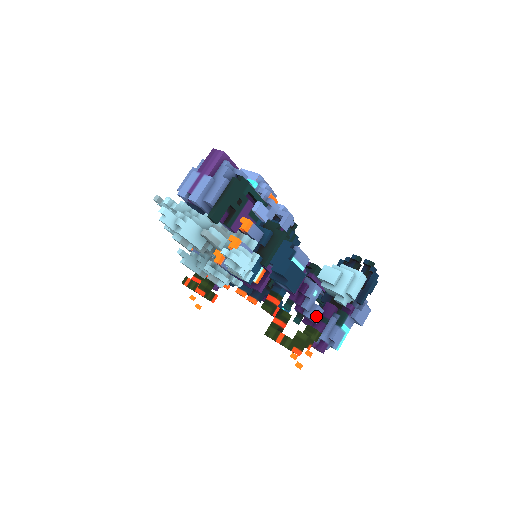
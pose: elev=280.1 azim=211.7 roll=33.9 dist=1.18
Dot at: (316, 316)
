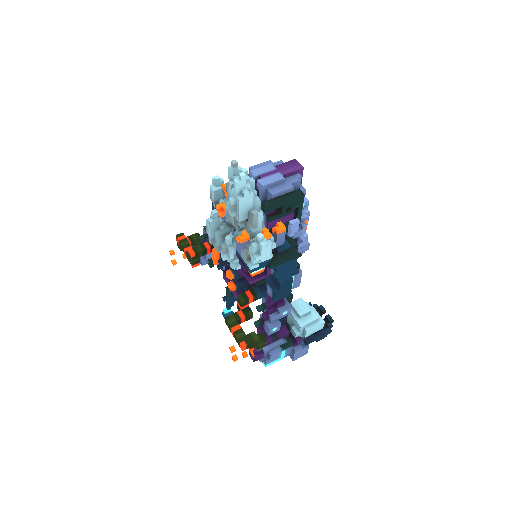
Dot at: (273, 330)
